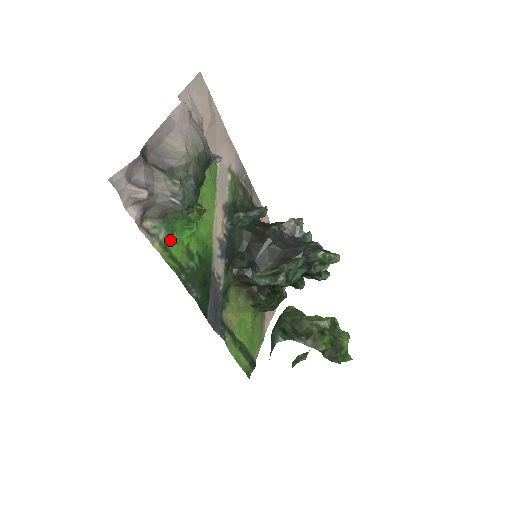
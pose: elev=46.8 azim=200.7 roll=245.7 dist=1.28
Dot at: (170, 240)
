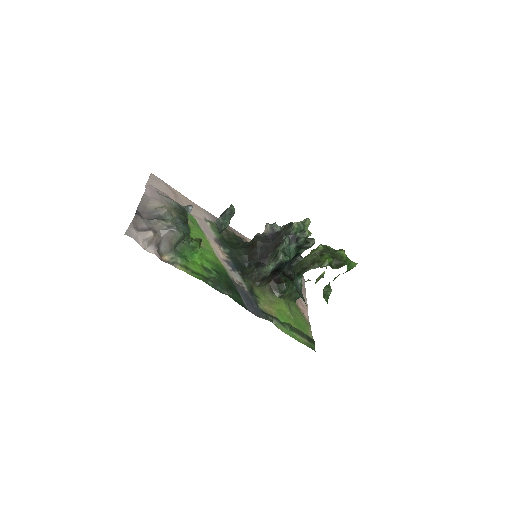
Dot at: (187, 263)
